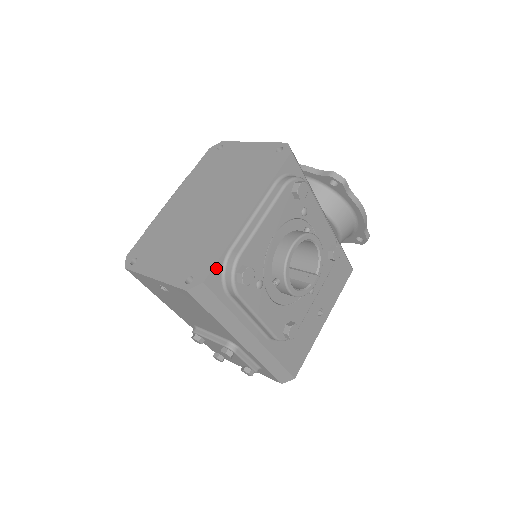
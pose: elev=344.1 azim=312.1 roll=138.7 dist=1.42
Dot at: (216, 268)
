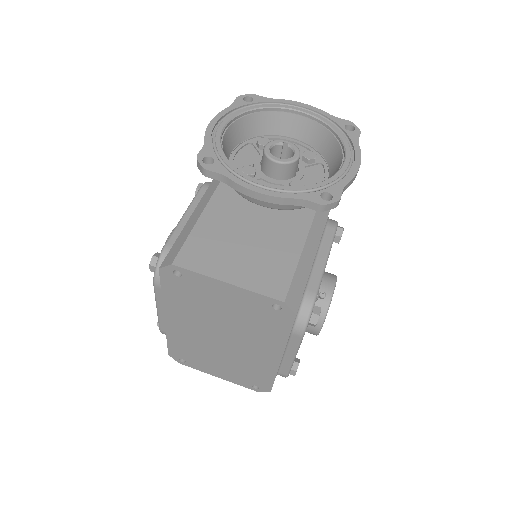
Dot at: (273, 383)
